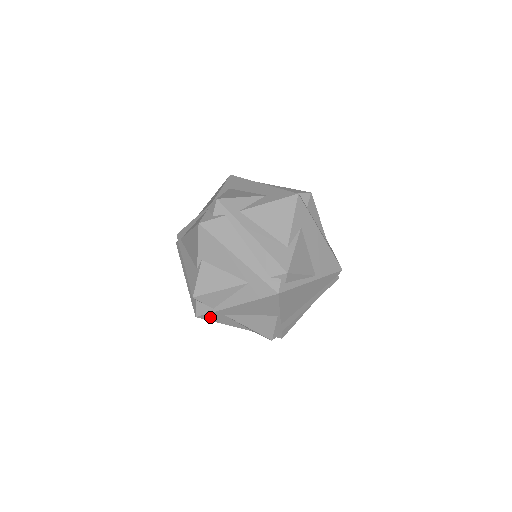
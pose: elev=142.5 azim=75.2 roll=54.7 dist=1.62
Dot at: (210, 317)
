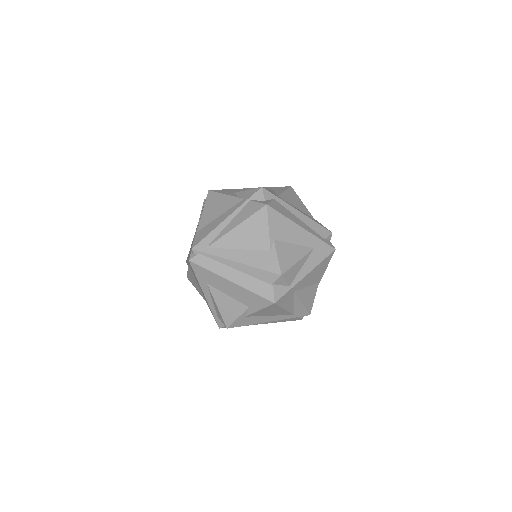
Dot at: (283, 300)
